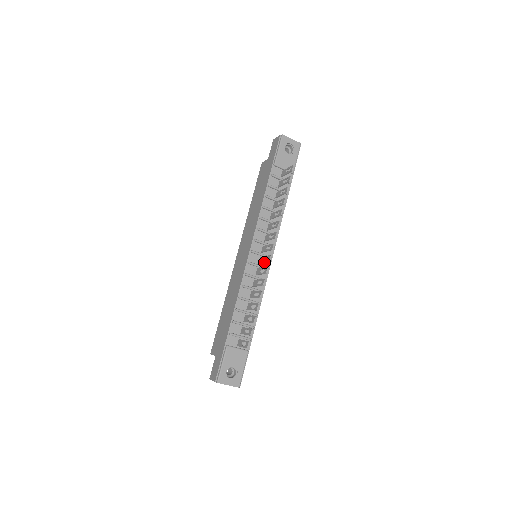
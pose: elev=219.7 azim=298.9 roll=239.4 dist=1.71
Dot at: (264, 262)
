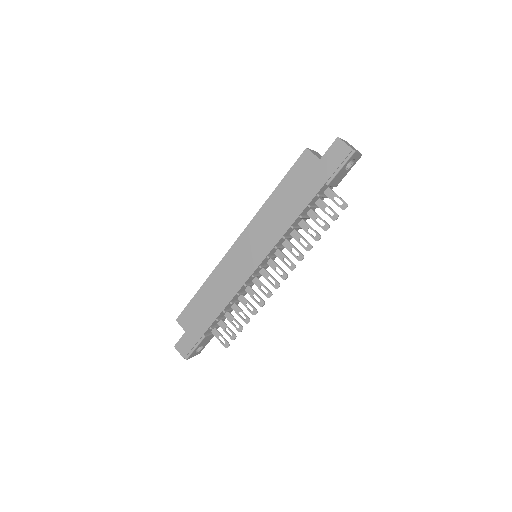
Dot at: (269, 282)
